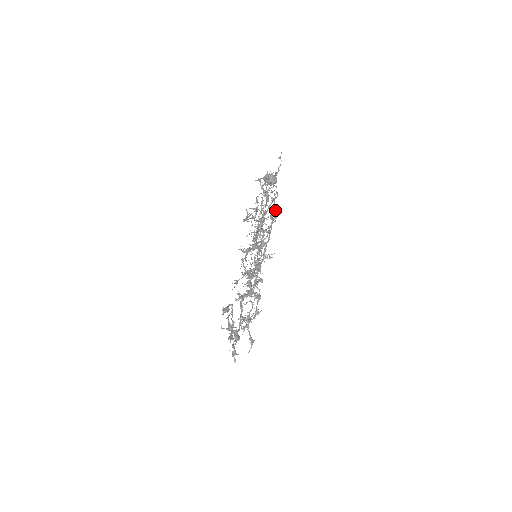
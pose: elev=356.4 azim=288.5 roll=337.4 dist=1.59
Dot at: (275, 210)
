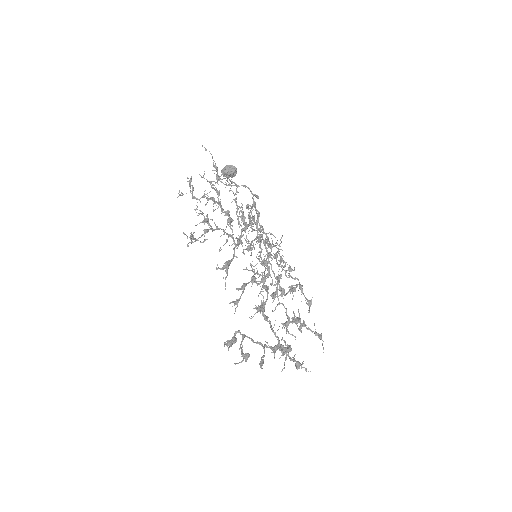
Dot at: occluded
